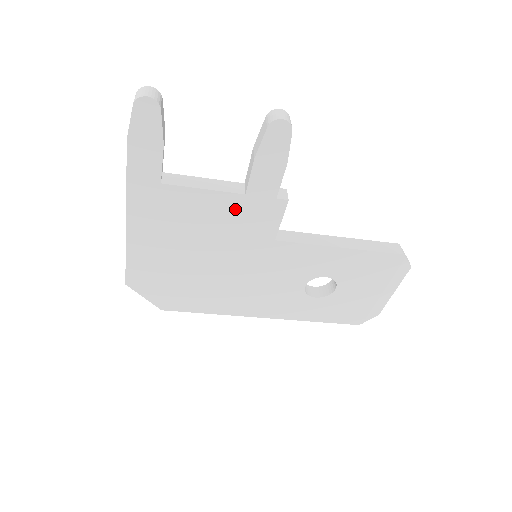
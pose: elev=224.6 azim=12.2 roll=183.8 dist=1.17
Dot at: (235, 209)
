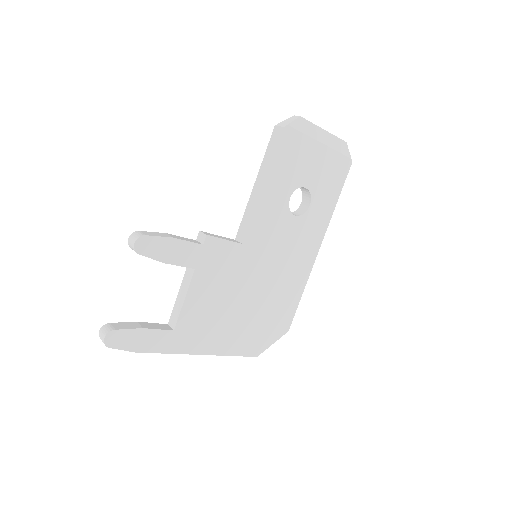
Dot at: (207, 277)
